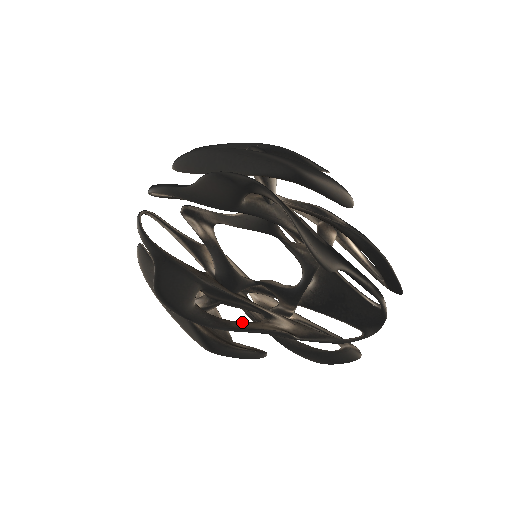
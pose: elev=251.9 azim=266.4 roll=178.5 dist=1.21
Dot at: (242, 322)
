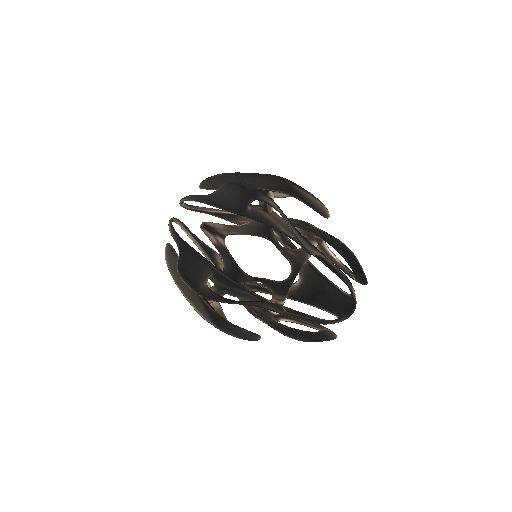
Dot at: occluded
